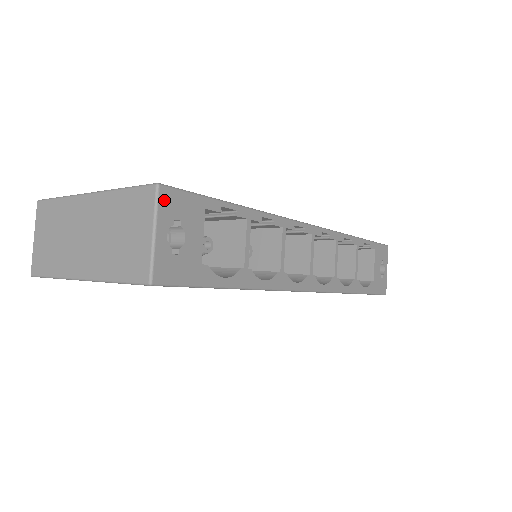
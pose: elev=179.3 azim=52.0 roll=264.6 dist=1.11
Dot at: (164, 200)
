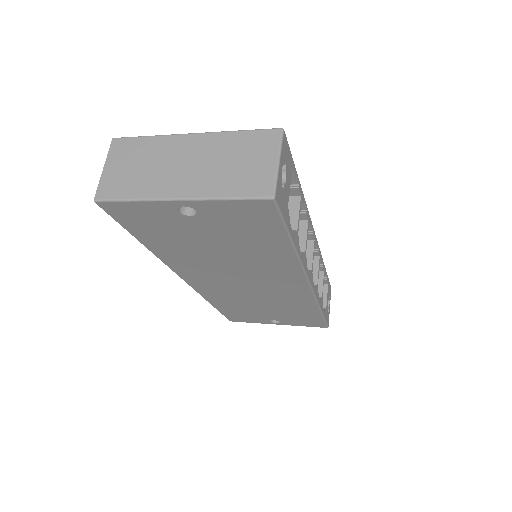
Dot at: (284, 142)
